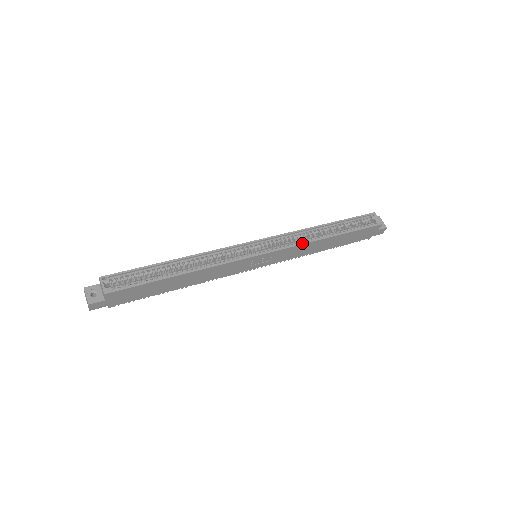
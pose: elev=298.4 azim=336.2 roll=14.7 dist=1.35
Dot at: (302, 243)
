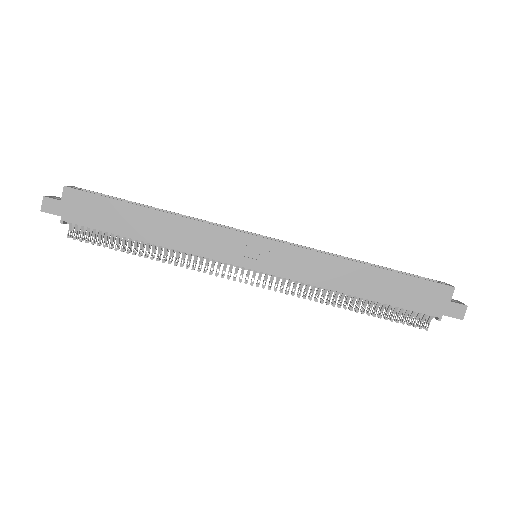
Dot at: (320, 252)
